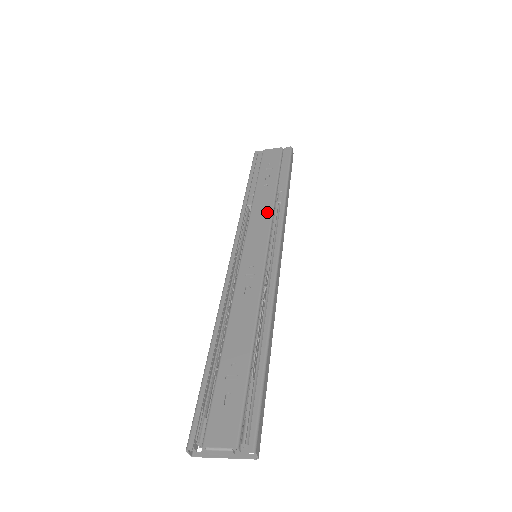
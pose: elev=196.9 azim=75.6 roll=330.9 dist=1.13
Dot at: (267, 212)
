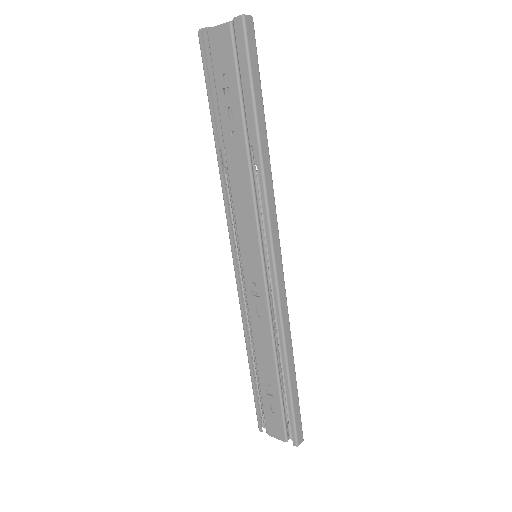
Dot at: (247, 194)
